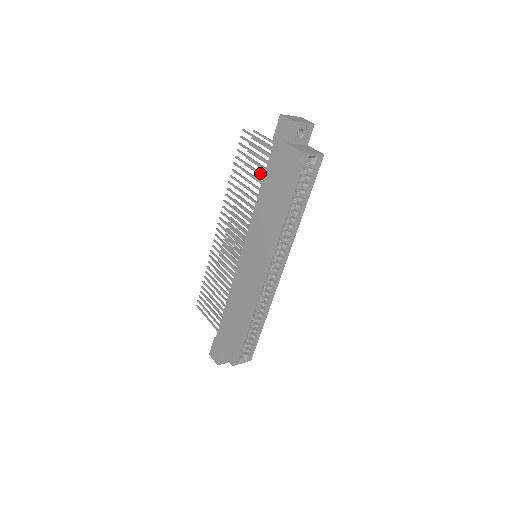
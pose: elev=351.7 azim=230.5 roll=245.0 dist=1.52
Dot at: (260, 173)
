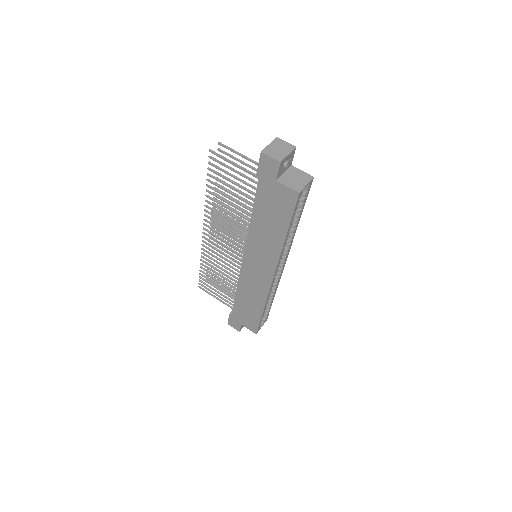
Dot at: (246, 196)
